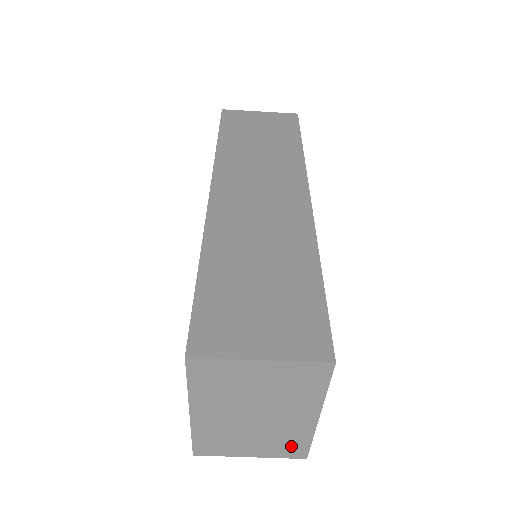
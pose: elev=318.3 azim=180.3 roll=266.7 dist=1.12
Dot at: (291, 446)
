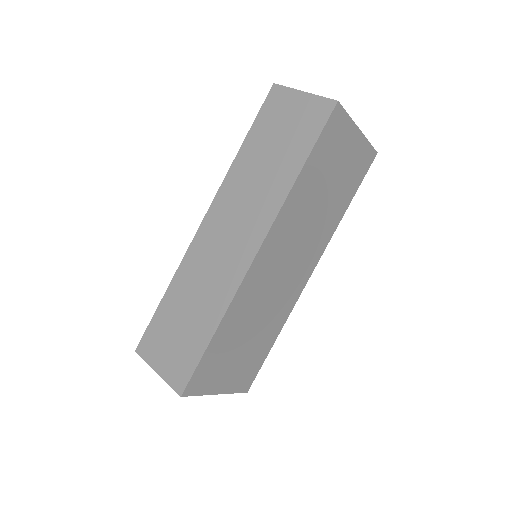
Dot at: occluded
